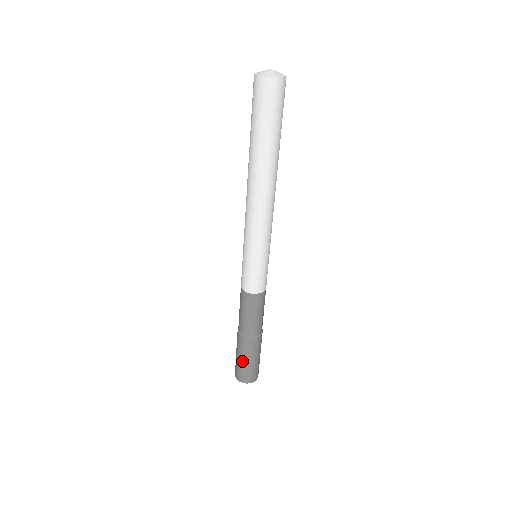
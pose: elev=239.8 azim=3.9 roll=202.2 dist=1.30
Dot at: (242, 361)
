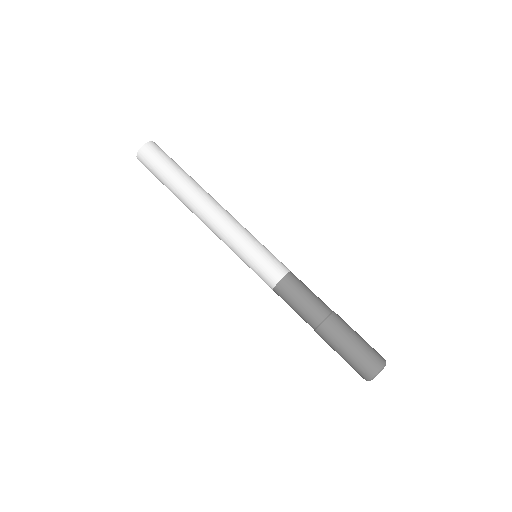
Dot at: (346, 353)
